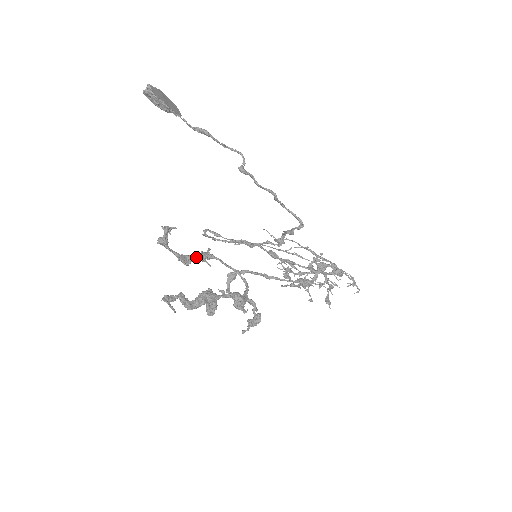
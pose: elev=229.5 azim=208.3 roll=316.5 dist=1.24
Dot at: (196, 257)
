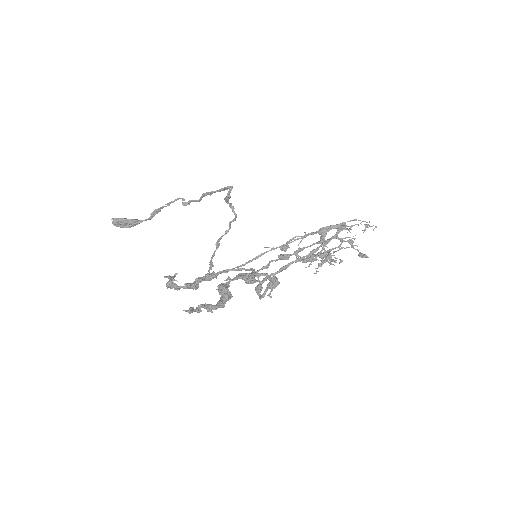
Dot at: (200, 278)
